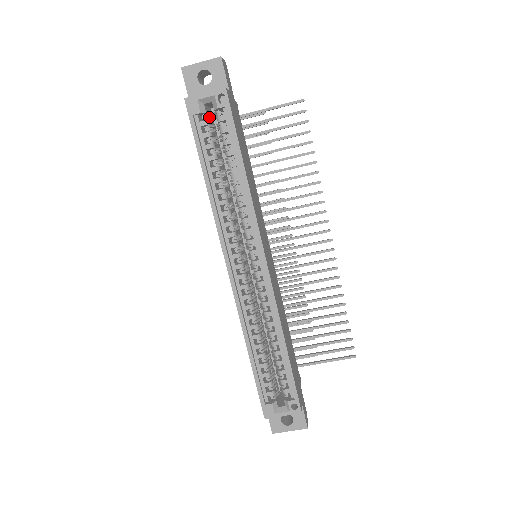
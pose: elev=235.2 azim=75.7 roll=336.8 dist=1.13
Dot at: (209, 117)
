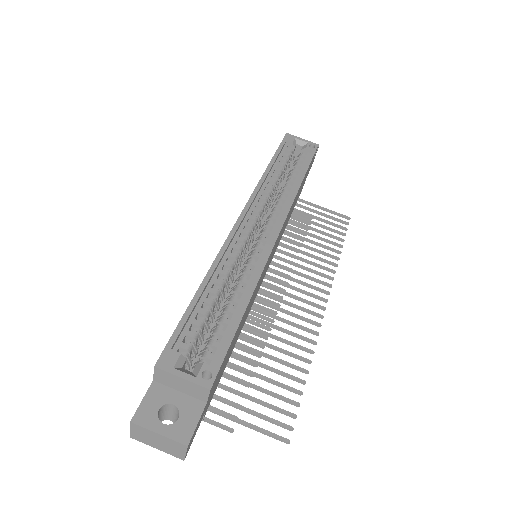
Dot at: (293, 154)
